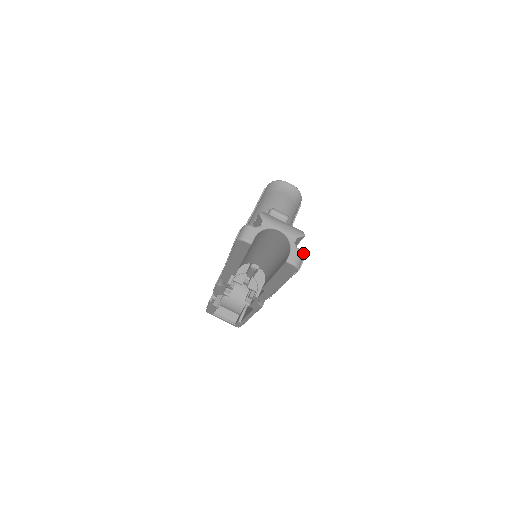
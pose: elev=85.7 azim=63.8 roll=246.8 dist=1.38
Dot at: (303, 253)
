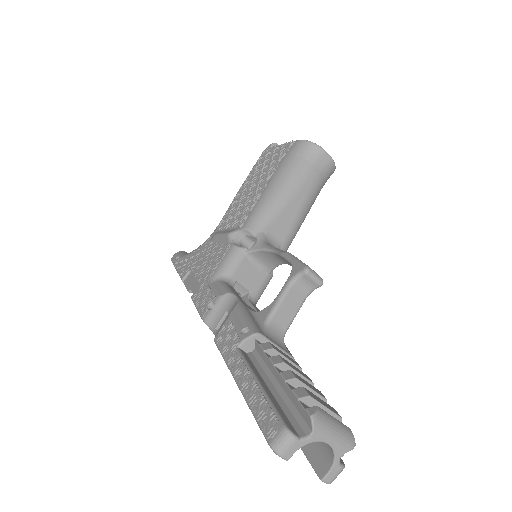
Dot at: occluded
